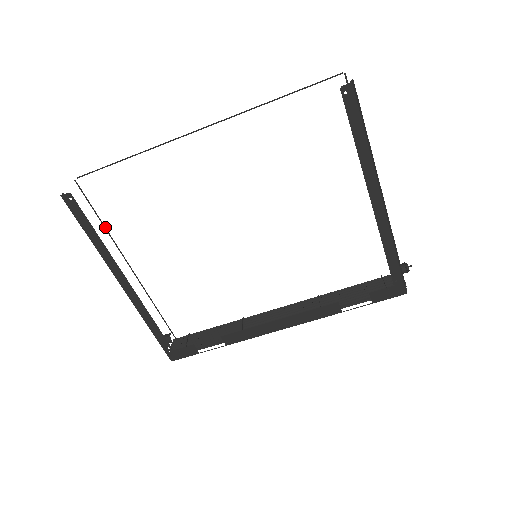
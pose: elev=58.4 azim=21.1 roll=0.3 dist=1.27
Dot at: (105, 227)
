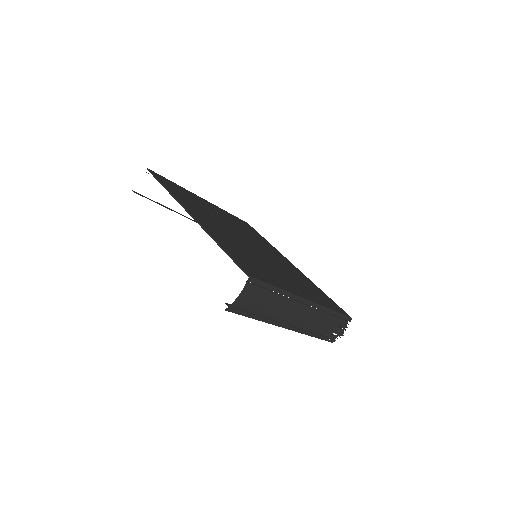
Dot at: occluded
